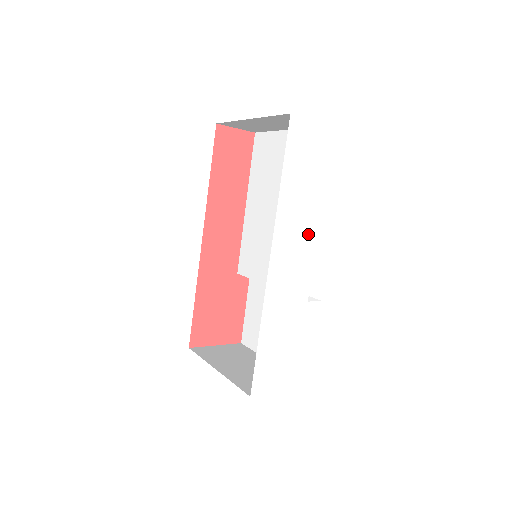
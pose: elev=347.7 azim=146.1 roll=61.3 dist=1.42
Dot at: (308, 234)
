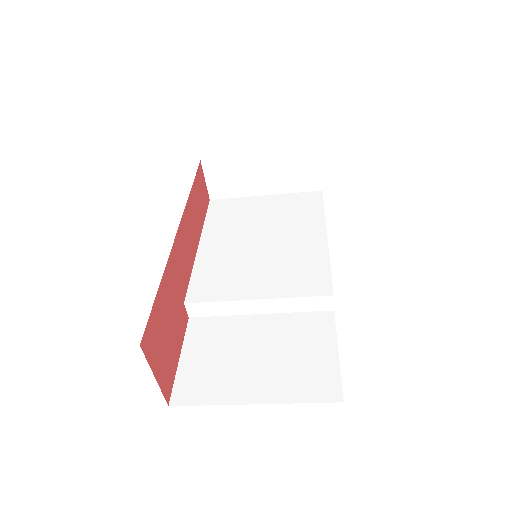
Dot at: occluded
